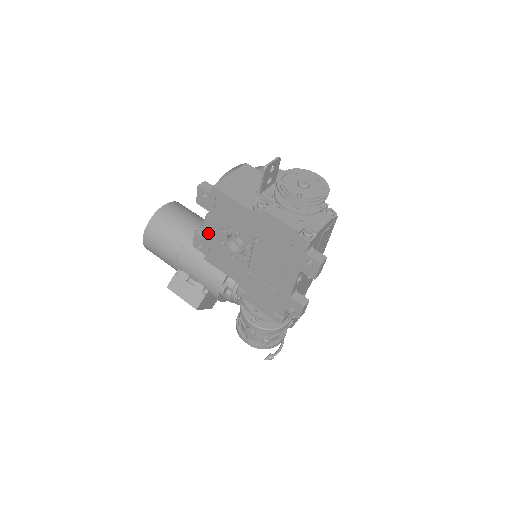
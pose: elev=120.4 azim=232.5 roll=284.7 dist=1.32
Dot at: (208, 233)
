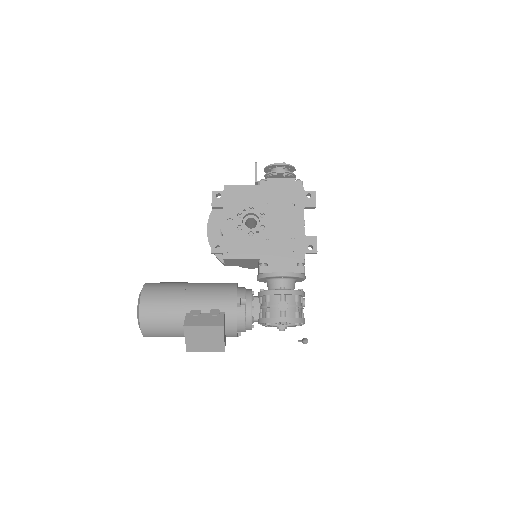
Dot at: (225, 228)
